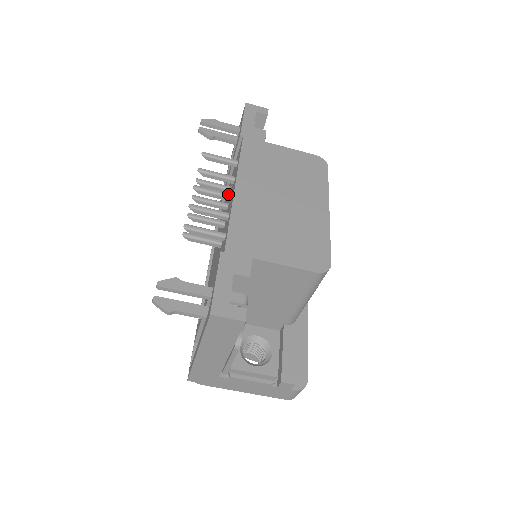
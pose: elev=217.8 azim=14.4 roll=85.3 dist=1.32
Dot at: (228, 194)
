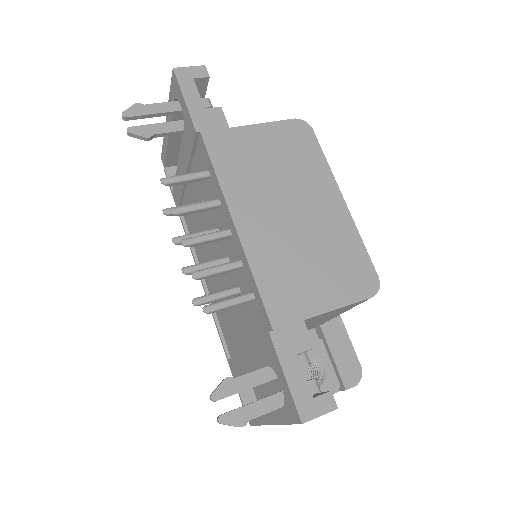
Dot at: (225, 232)
